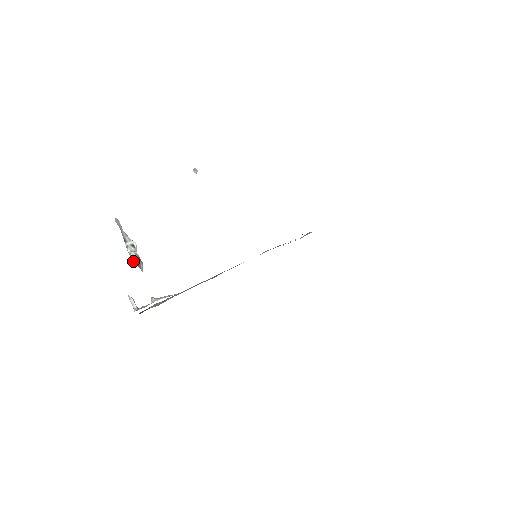
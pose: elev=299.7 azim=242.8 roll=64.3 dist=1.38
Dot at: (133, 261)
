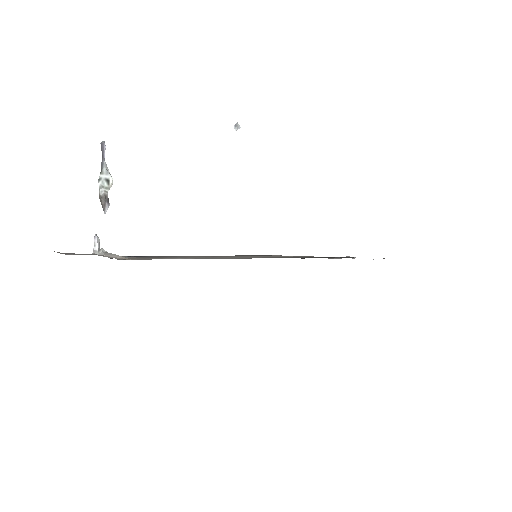
Dot at: (99, 198)
